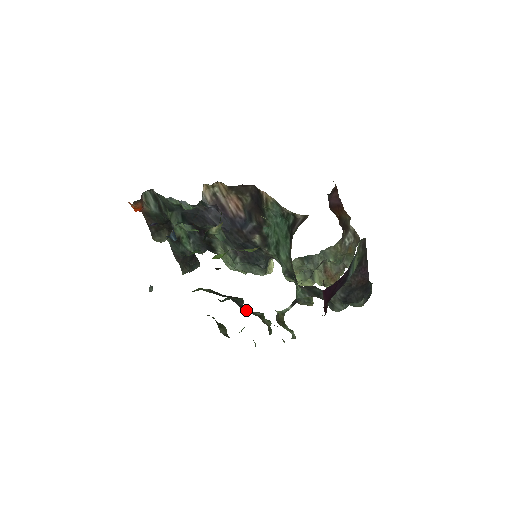
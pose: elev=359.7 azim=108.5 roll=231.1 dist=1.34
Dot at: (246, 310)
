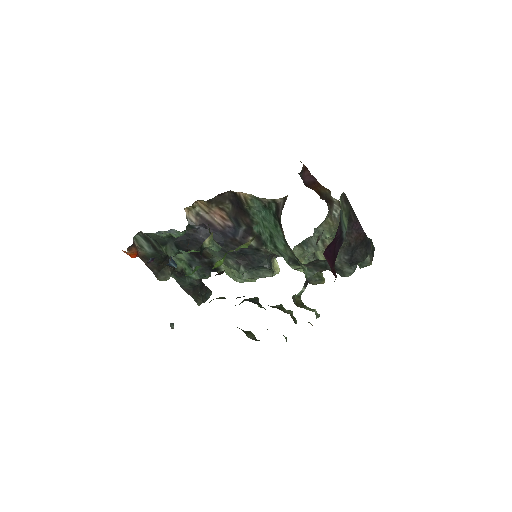
Dot at: occluded
